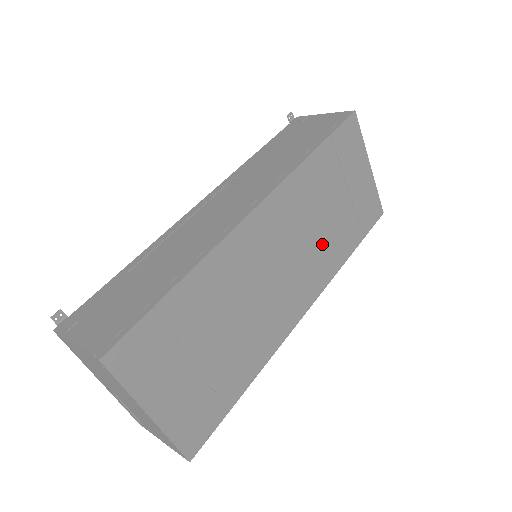
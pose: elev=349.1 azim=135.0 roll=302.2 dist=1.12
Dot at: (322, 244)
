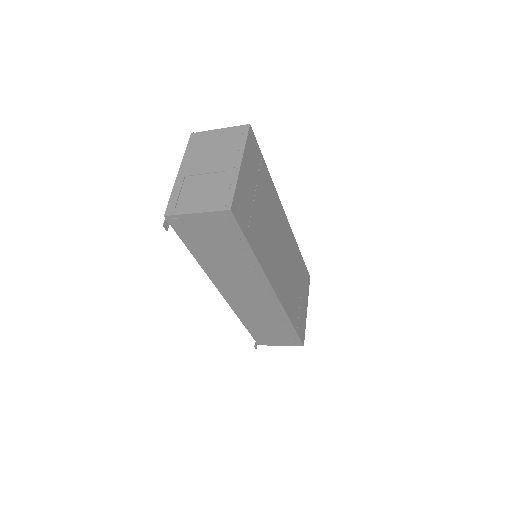
Dot at: (289, 287)
